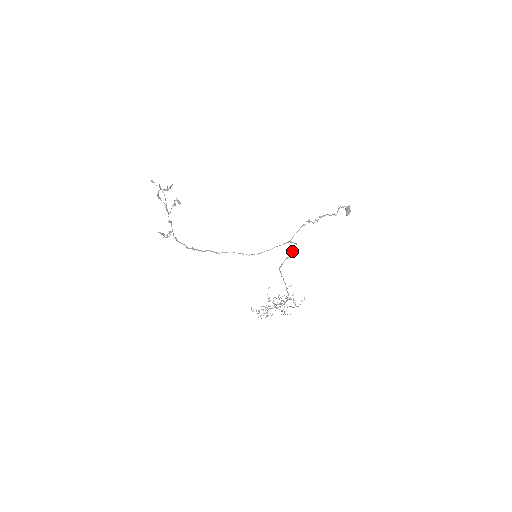
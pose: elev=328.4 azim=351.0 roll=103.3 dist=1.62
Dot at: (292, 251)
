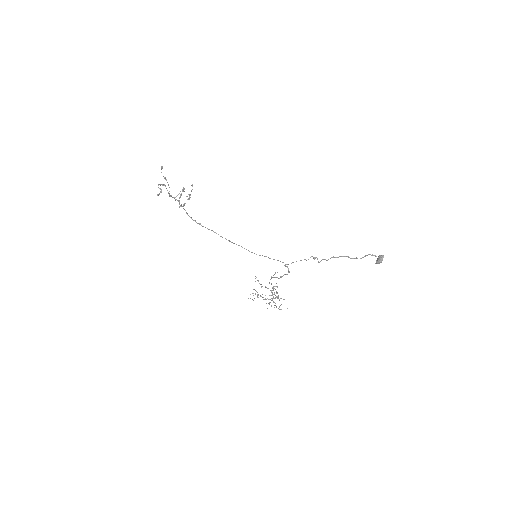
Dot at: (283, 275)
